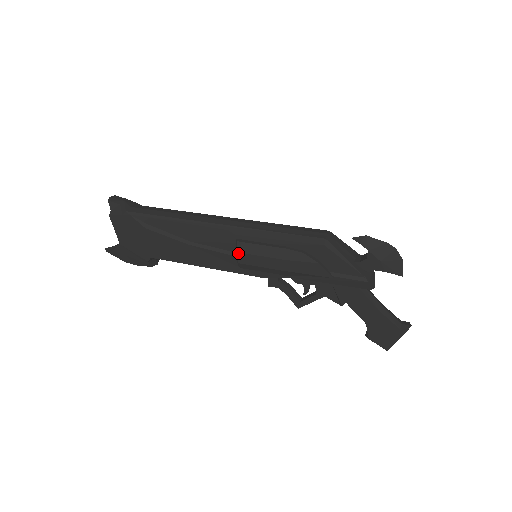
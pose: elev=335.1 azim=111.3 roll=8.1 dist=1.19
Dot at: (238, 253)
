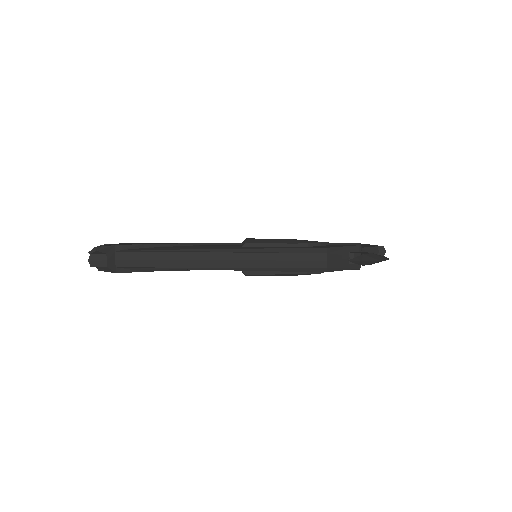
Dot at: occluded
